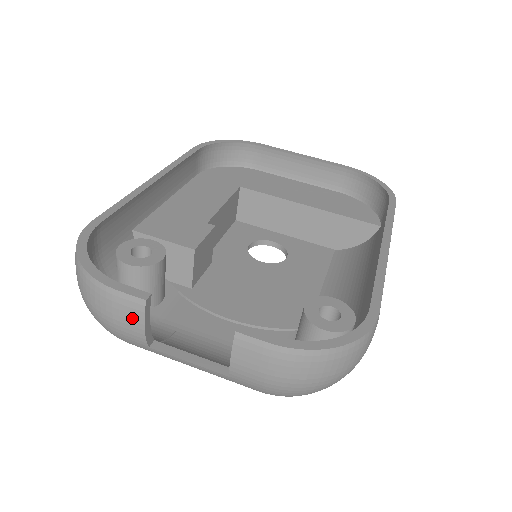
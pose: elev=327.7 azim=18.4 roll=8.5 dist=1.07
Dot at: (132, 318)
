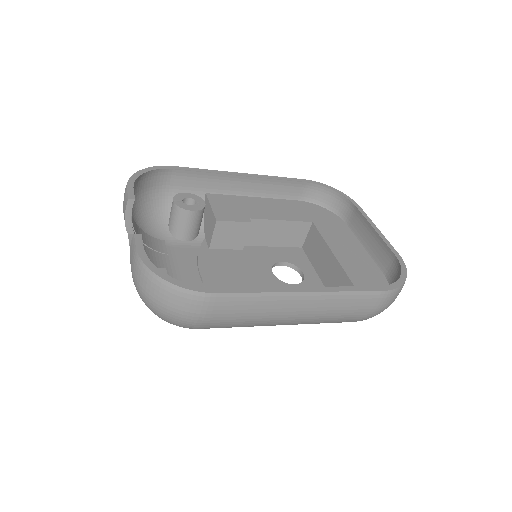
Dot at: occluded
